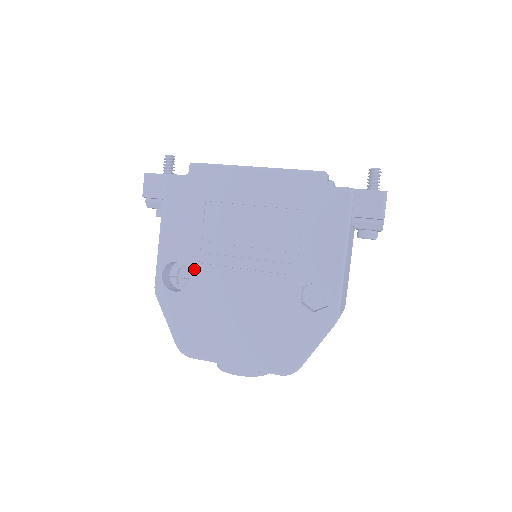
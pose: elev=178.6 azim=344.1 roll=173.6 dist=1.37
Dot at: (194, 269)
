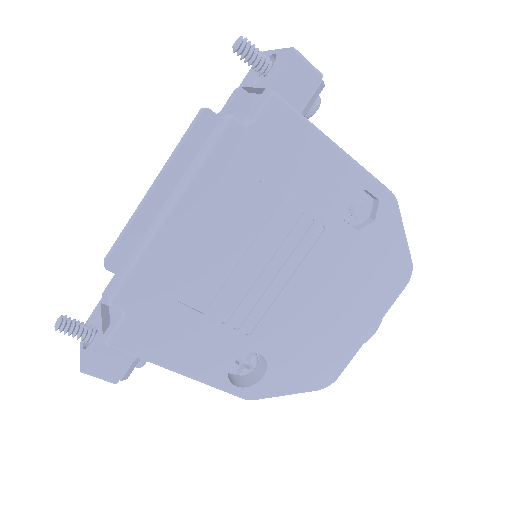
Dot at: (252, 345)
